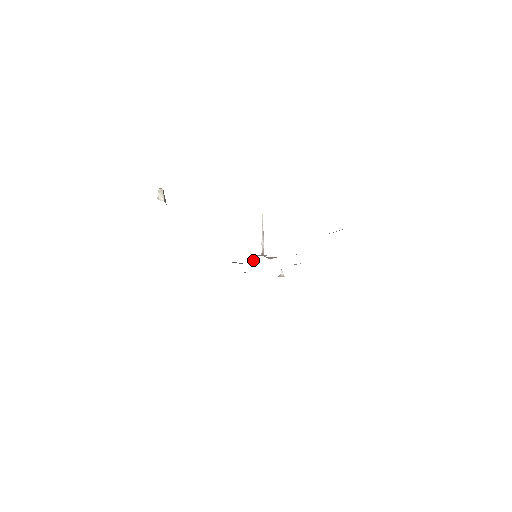
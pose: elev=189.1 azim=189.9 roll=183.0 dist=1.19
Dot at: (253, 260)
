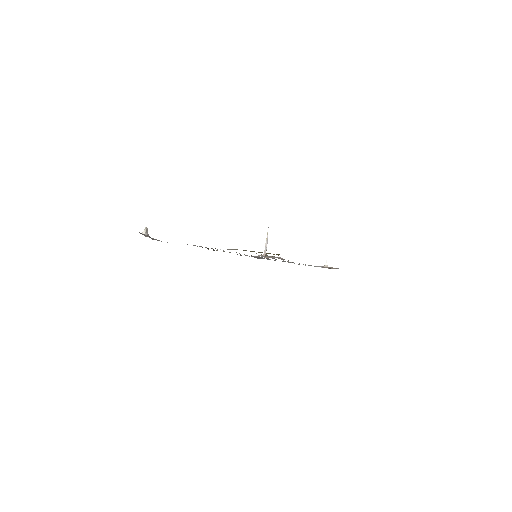
Dot at: occluded
